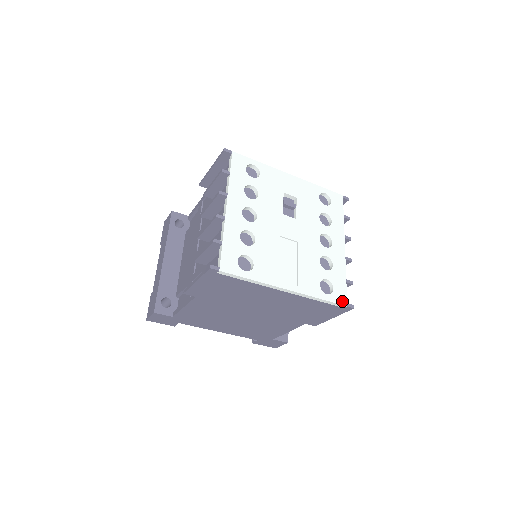
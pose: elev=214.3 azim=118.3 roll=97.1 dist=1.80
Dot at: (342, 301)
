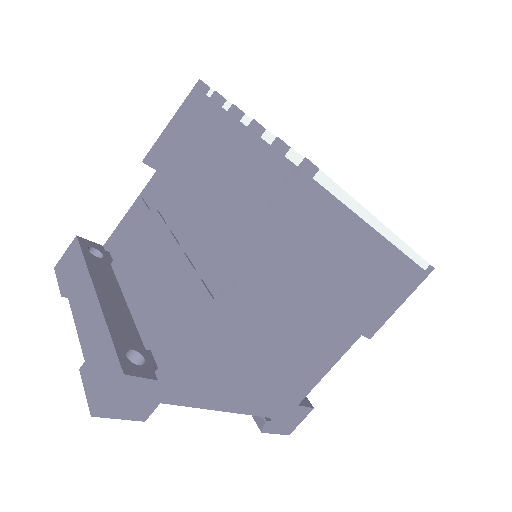
Dot at: occluded
